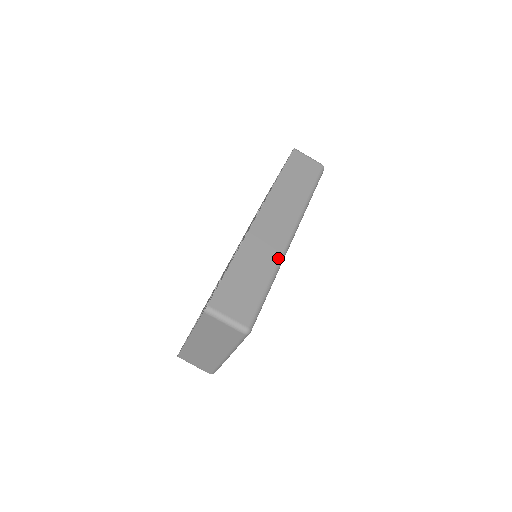
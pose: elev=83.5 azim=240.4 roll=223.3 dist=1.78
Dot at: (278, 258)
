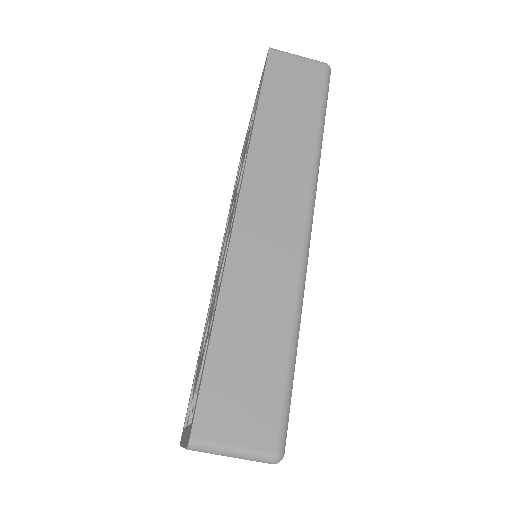
Dot at: (296, 281)
